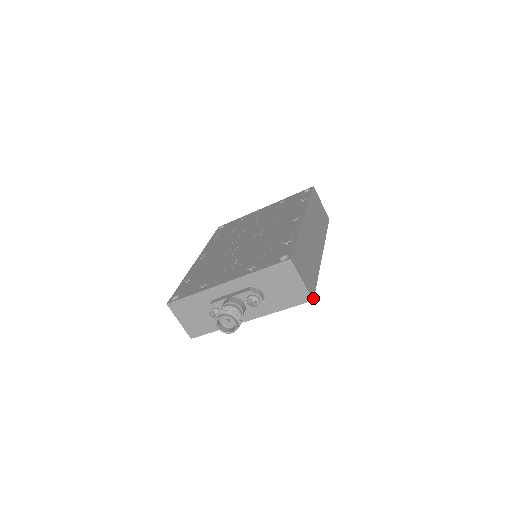
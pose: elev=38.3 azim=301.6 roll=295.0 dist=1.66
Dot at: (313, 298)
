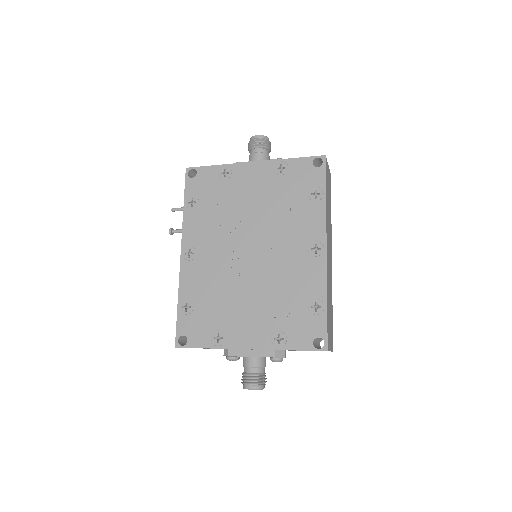
Dot at: occluded
